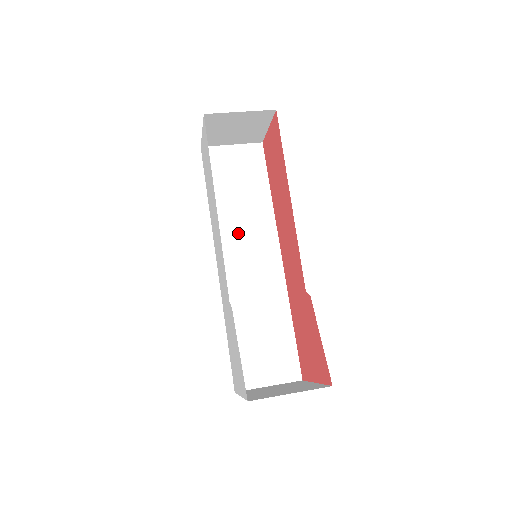
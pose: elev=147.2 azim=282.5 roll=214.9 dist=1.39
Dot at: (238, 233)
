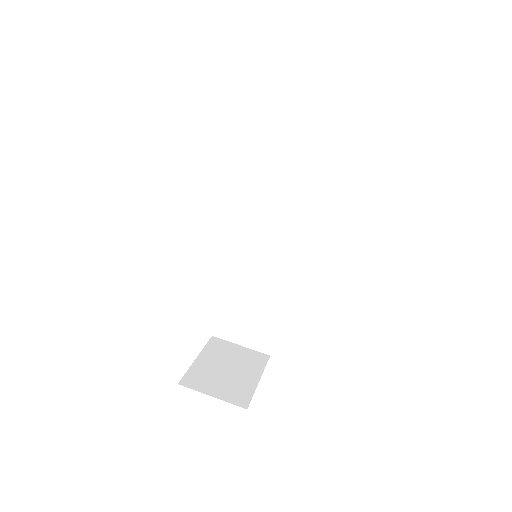
Dot at: (266, 210)
